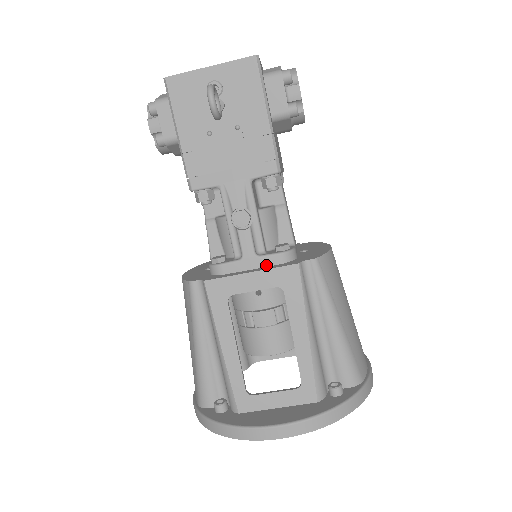
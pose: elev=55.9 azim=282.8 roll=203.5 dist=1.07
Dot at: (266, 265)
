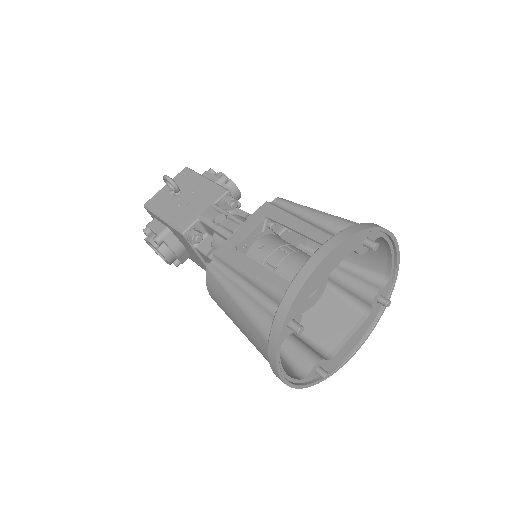
Dot at: occluded
